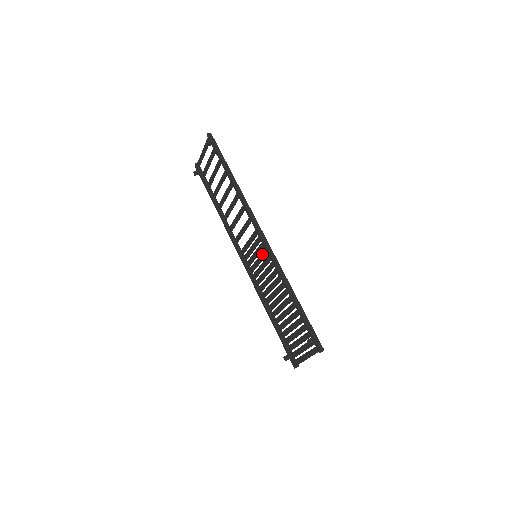
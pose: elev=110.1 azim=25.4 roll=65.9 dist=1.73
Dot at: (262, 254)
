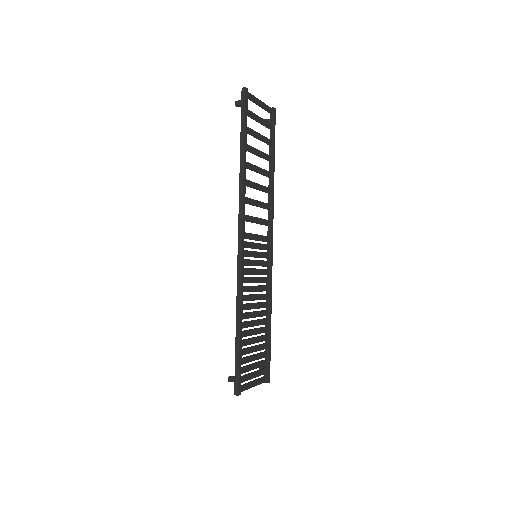
Dot at: (248, 261)
